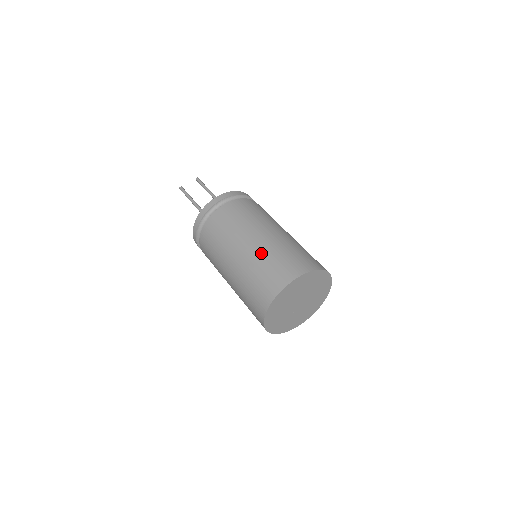
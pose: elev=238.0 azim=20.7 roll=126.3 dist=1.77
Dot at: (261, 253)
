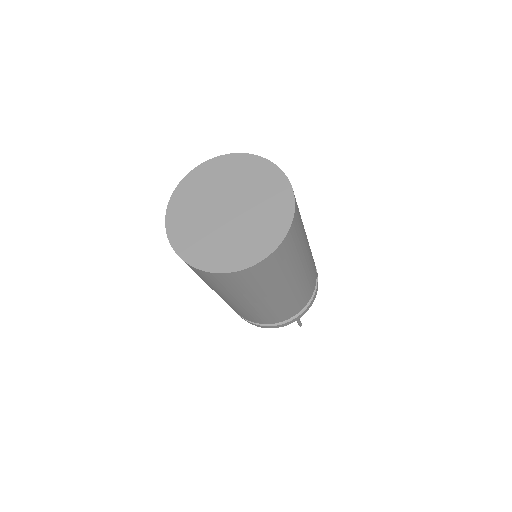
Dot at: occluded
